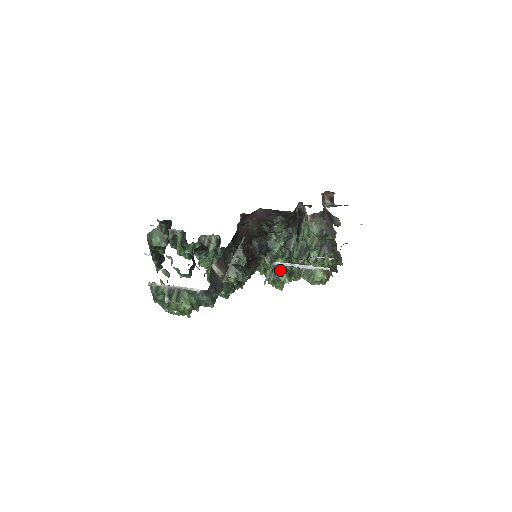
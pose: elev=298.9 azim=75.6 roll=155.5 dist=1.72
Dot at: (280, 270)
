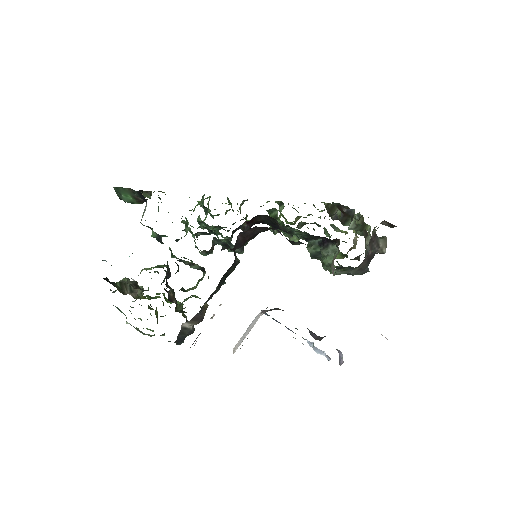
Dot at: occluded
